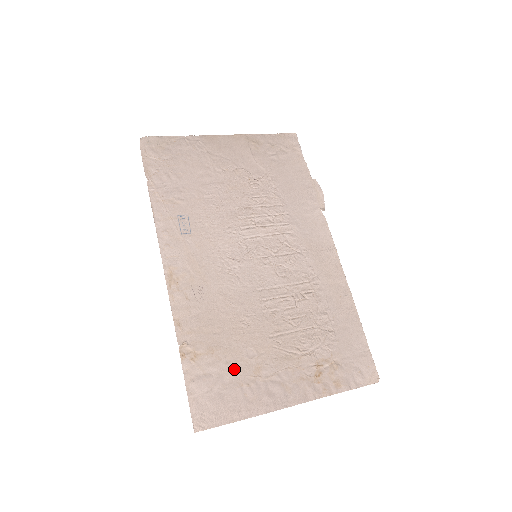
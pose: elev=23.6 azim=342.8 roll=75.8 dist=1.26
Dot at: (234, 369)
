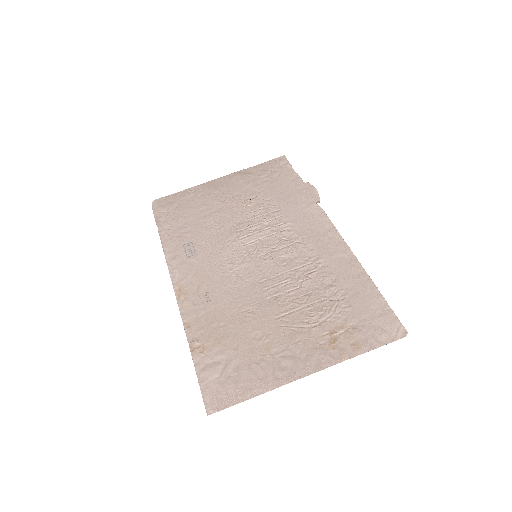
Dot at: (242, 353)
